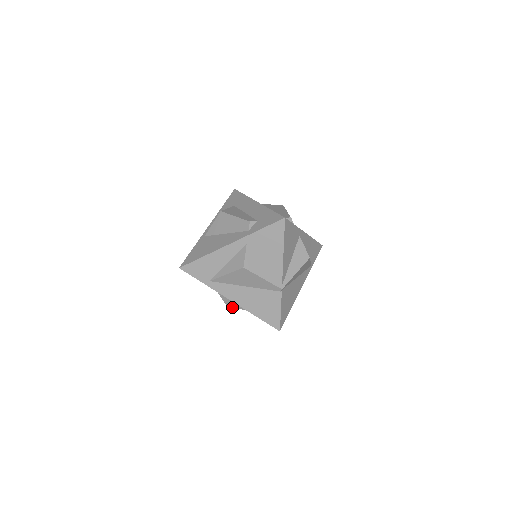
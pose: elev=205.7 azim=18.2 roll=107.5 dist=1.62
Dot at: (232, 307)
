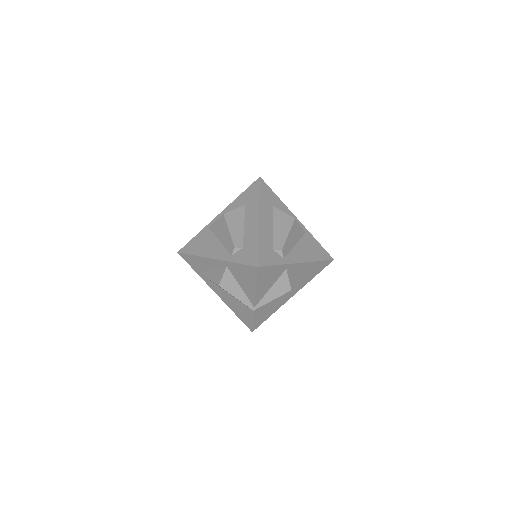
Dot at: occluded
